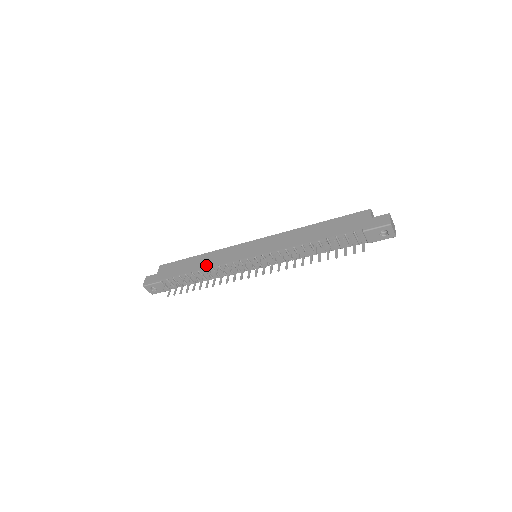
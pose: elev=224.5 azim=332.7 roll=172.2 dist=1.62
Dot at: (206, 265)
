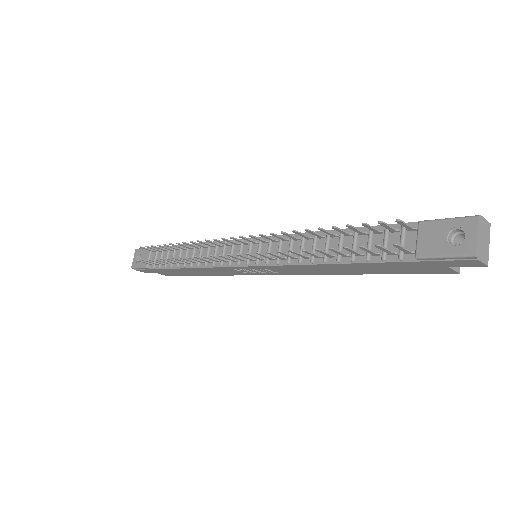
Dot at: occluded
